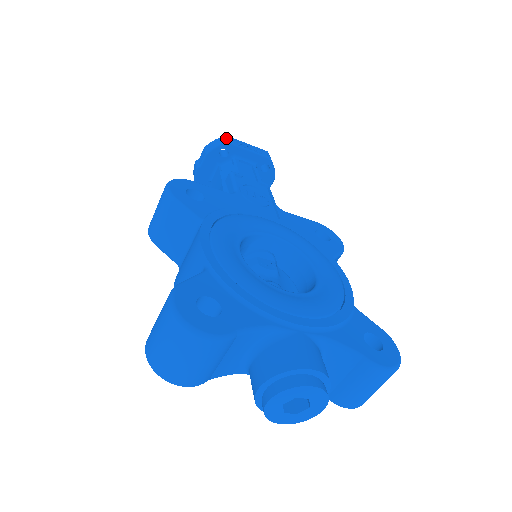
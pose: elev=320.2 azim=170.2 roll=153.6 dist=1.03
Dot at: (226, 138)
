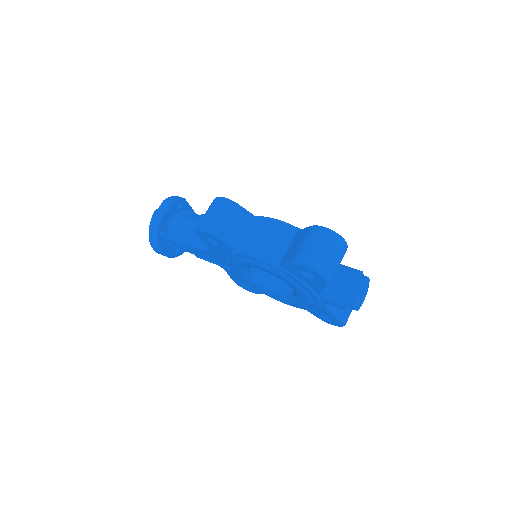
Dot at: occluded
